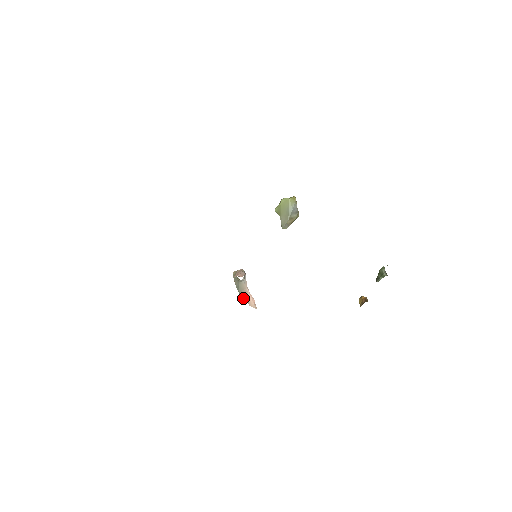
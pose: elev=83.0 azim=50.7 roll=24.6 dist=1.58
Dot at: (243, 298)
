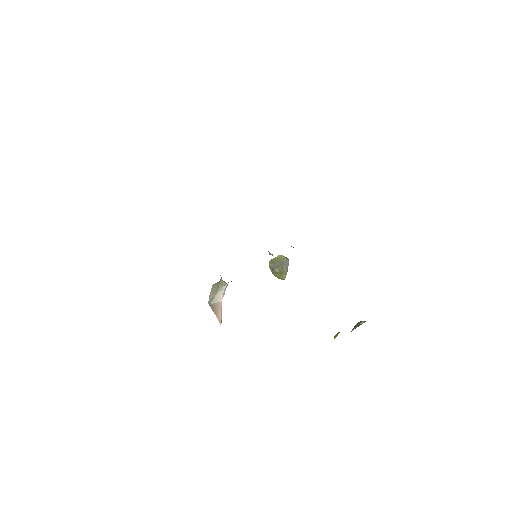
Dot at: (212, 310)
